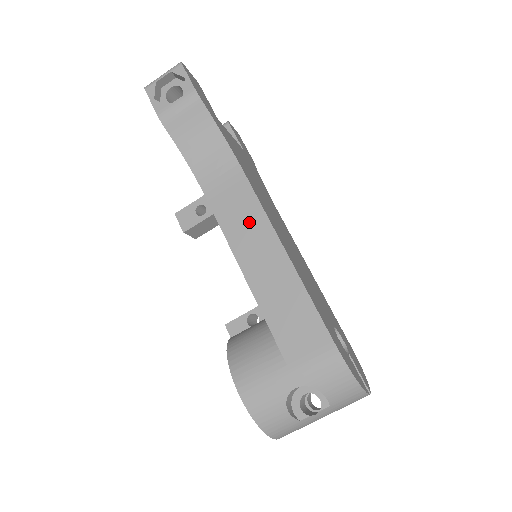
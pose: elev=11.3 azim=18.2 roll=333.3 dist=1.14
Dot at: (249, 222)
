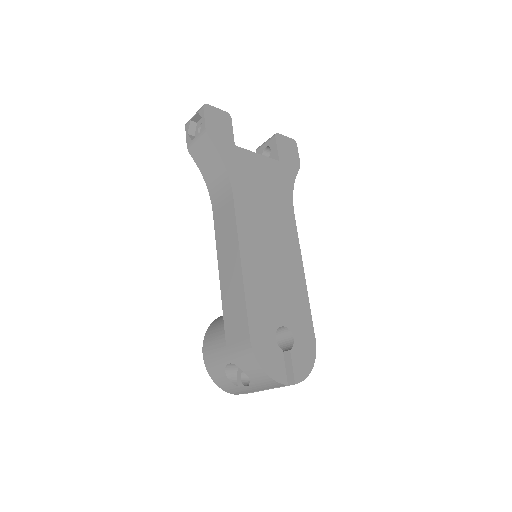
Dot at: (228, 235)
